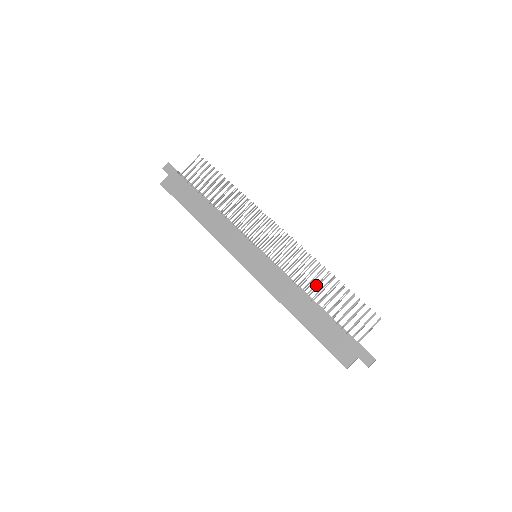
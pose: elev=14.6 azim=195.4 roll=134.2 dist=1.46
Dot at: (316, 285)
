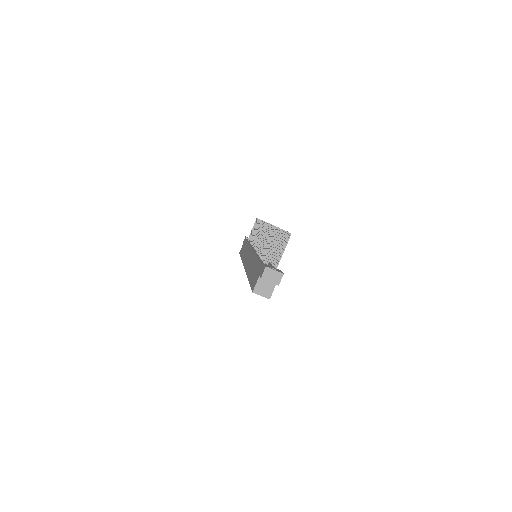
Dot at: (265, 243)
